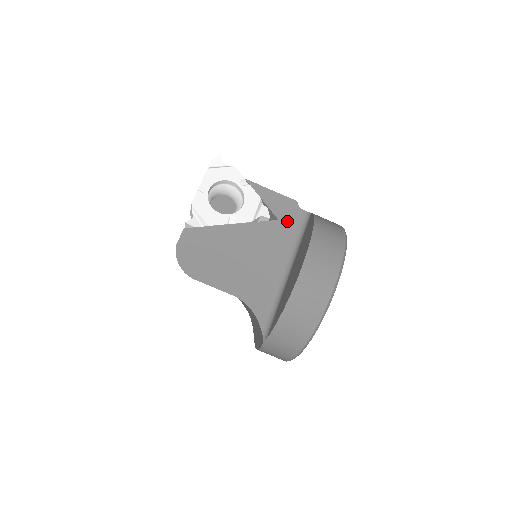
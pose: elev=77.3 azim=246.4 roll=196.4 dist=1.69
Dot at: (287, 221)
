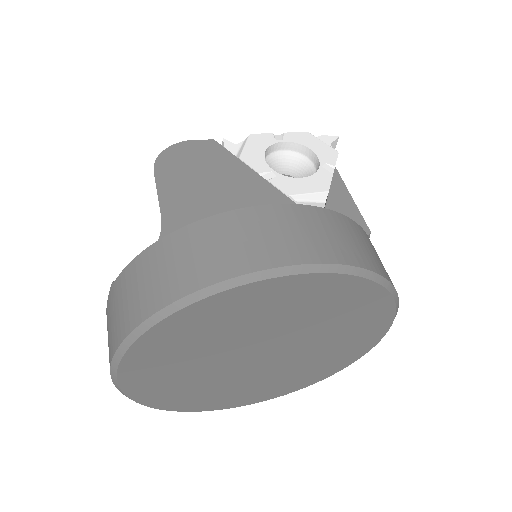
Dot at: occluded
